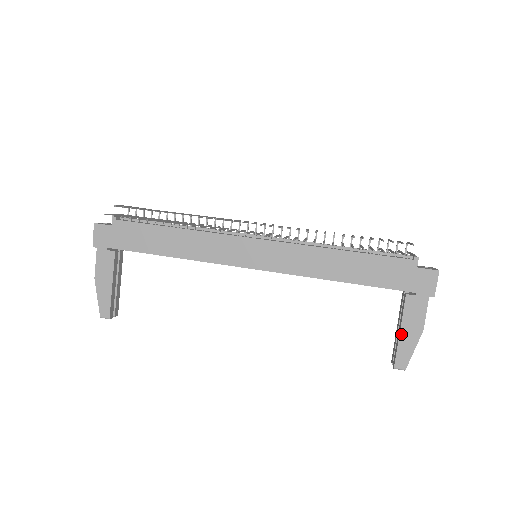
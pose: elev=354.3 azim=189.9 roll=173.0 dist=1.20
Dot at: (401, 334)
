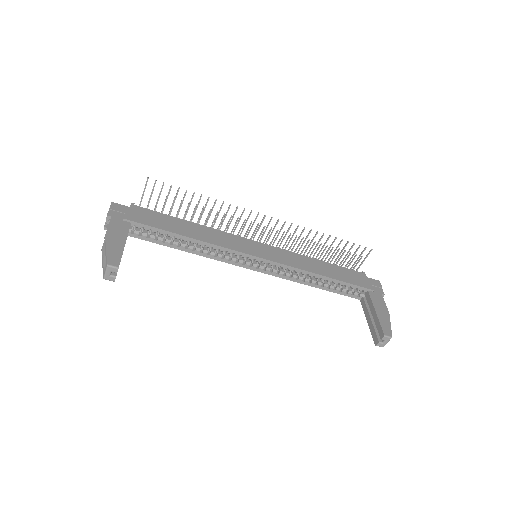
Dot at: (377, 313)
